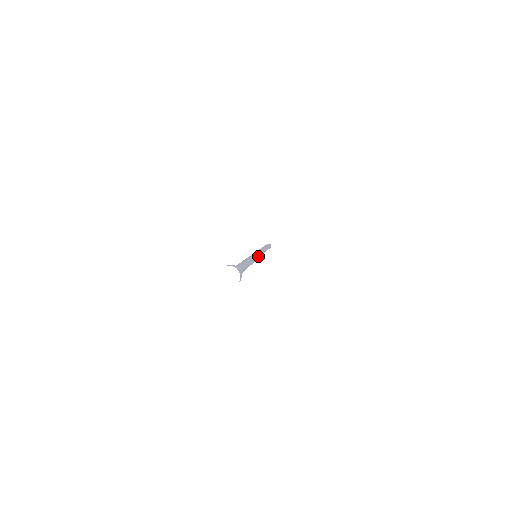
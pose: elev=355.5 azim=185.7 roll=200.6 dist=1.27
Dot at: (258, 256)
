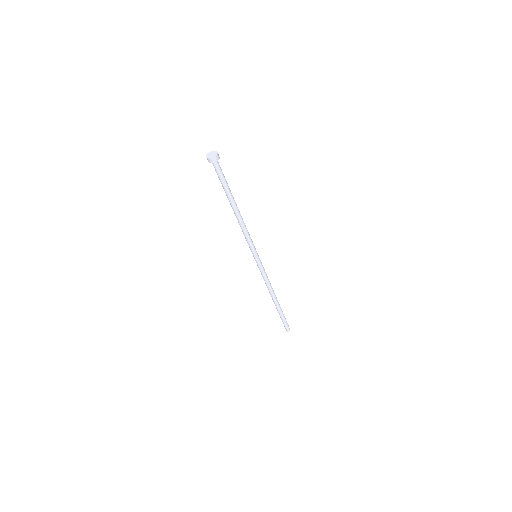
Dot at: occluded
